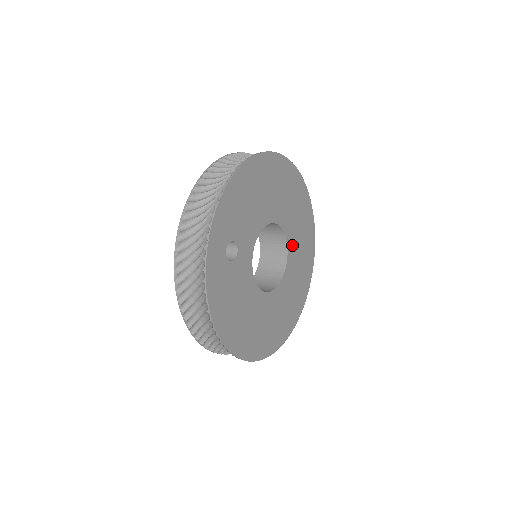
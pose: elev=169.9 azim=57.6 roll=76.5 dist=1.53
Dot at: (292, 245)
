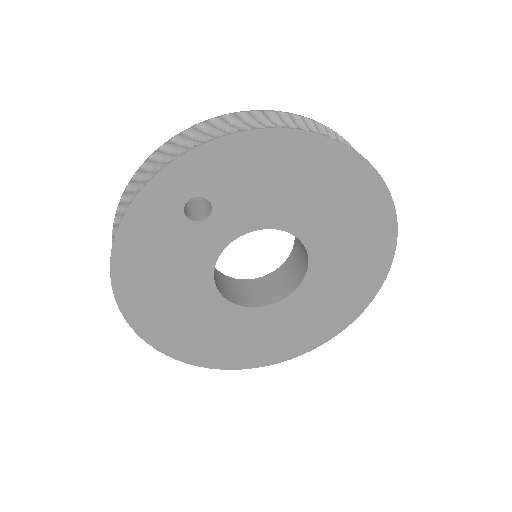
Dot at: (312, 288)
